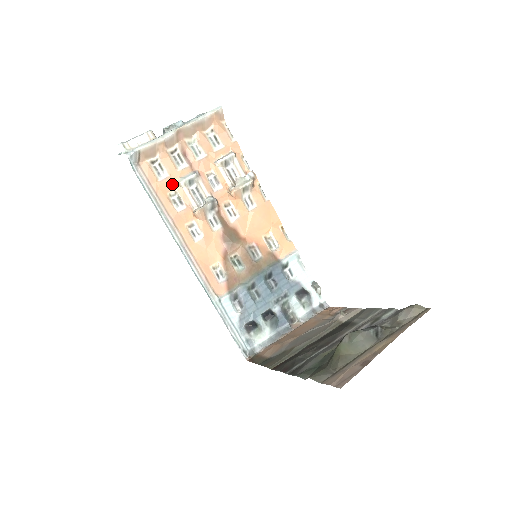
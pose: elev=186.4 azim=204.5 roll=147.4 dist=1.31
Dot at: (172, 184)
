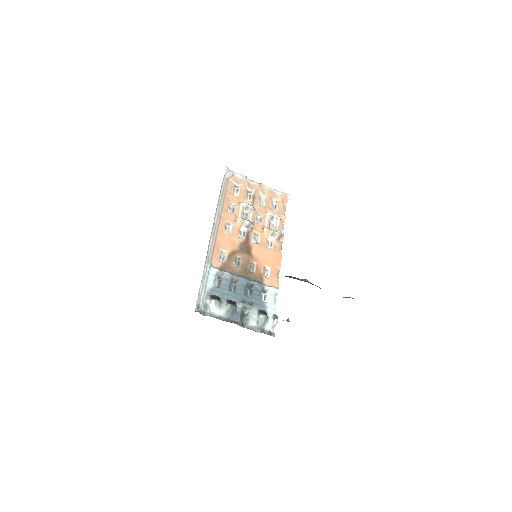
Dot at: (236, 201)
